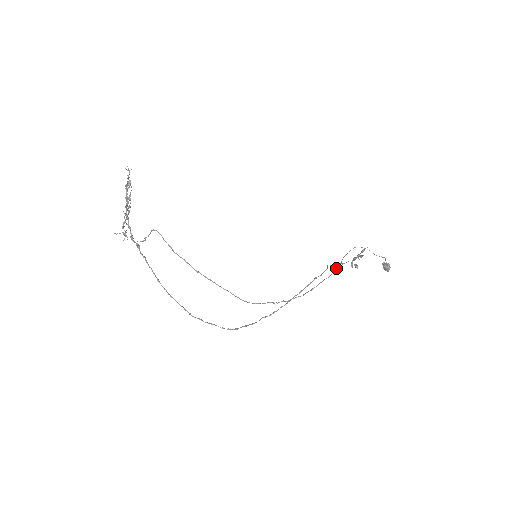
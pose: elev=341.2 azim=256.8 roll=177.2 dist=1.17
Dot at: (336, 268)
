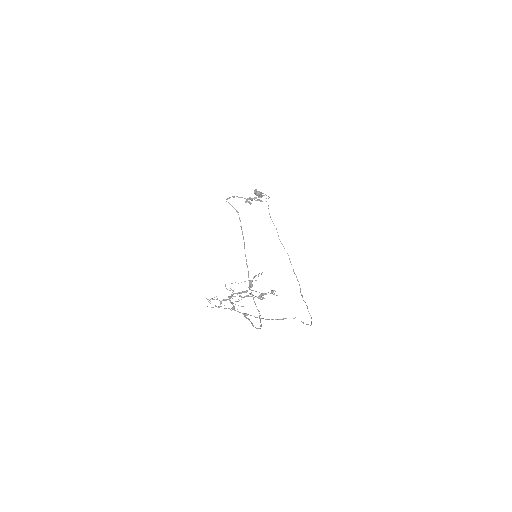
Dot at: occluded
